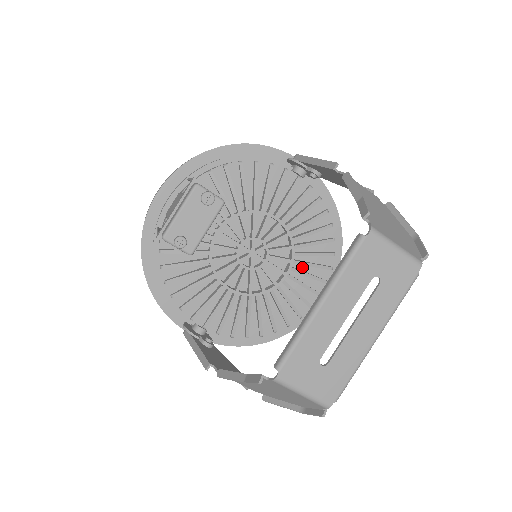
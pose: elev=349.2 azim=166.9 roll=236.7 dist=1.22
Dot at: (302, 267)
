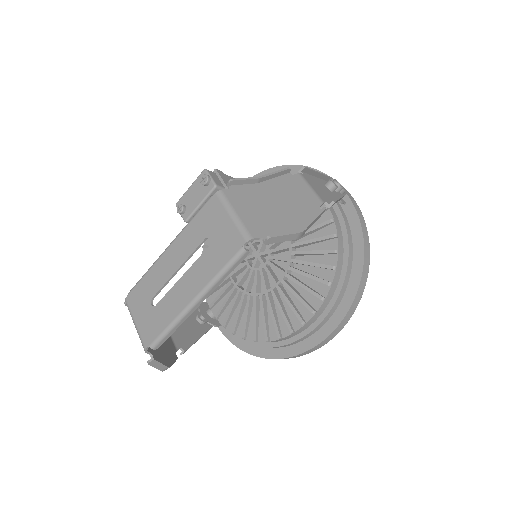
Dot at: (297, 286)
